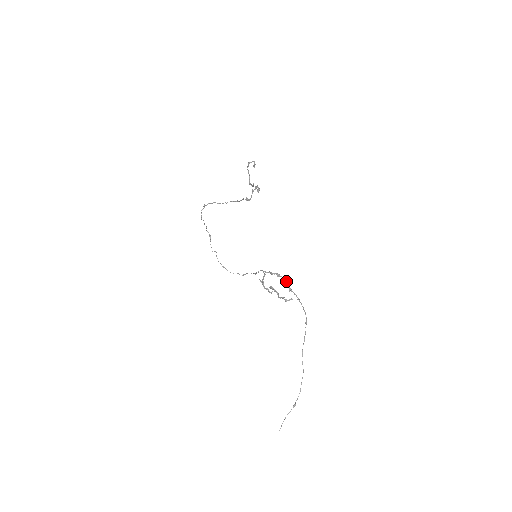
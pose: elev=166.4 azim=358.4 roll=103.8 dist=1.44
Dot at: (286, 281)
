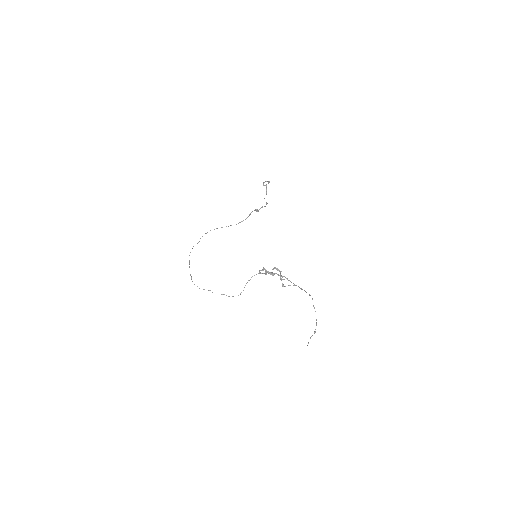
Dot at: (281, 275)
